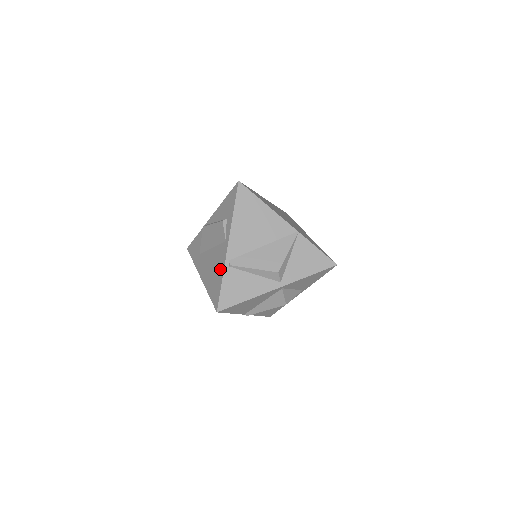
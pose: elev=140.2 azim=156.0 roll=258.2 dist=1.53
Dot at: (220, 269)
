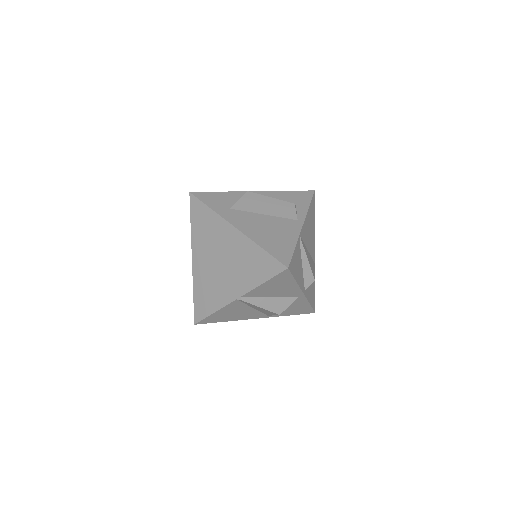
Dot at: (290, 236)
